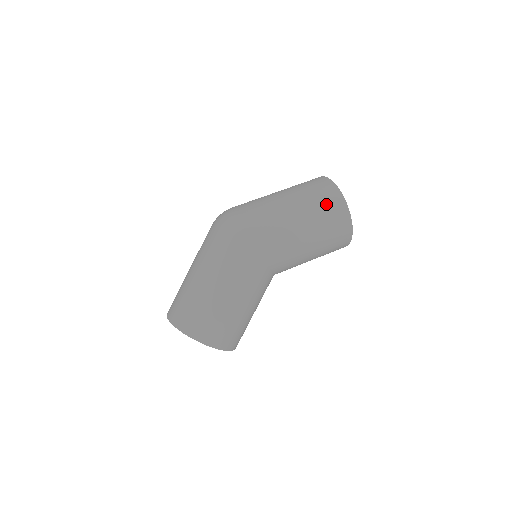
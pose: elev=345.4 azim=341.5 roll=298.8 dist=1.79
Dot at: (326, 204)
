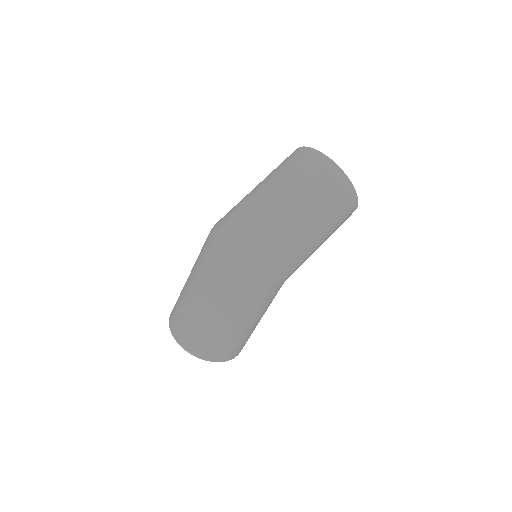
Dot at: (340, 205)
